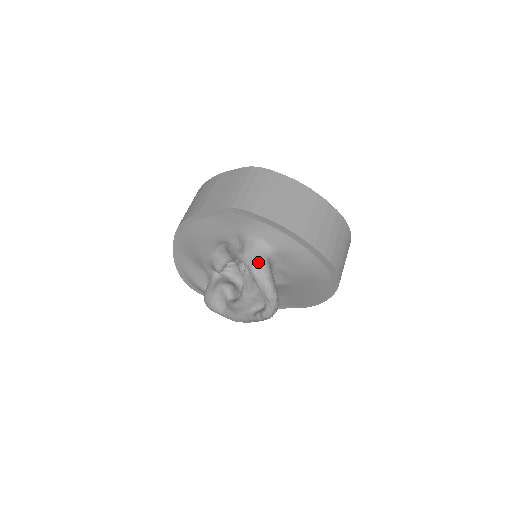
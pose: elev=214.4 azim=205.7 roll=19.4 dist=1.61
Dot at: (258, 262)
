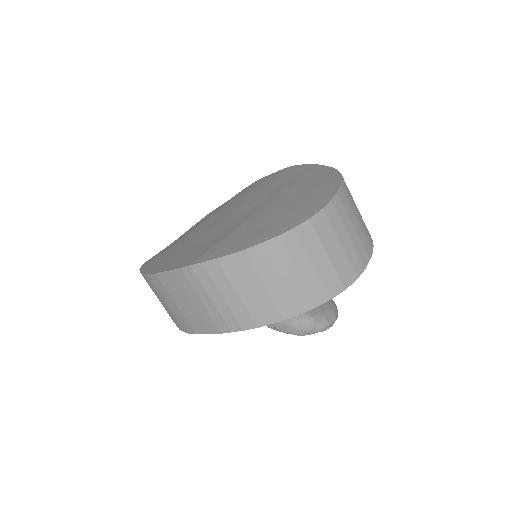
Dot at: (300, 329)
